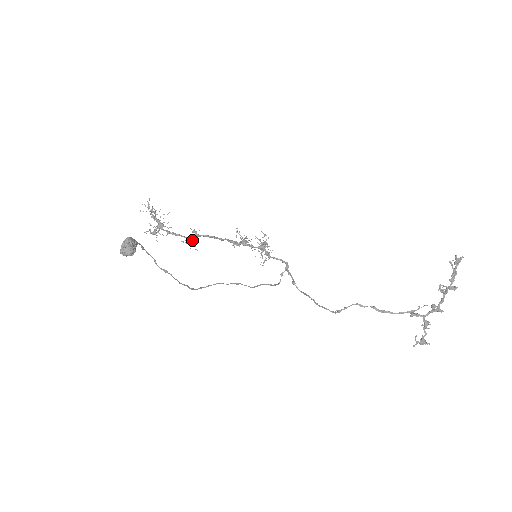
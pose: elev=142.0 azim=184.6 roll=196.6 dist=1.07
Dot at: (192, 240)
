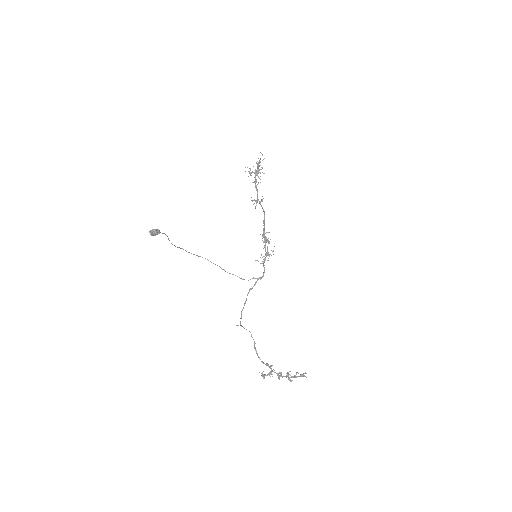
Dot at: (257, 202)
